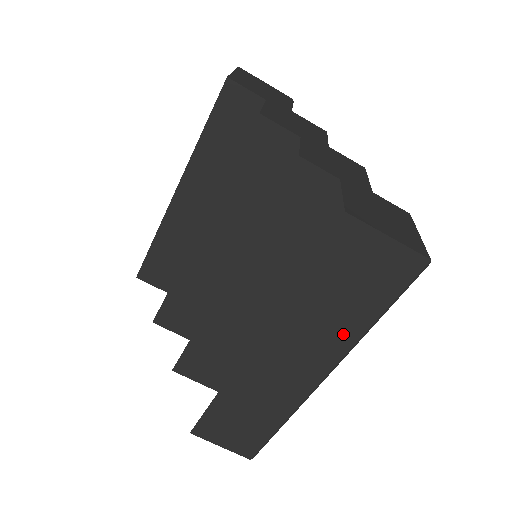
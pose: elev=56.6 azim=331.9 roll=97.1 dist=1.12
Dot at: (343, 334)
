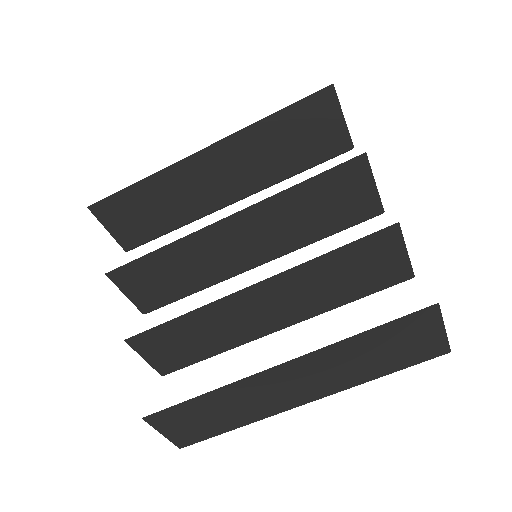
Dot at: (352, 379)
